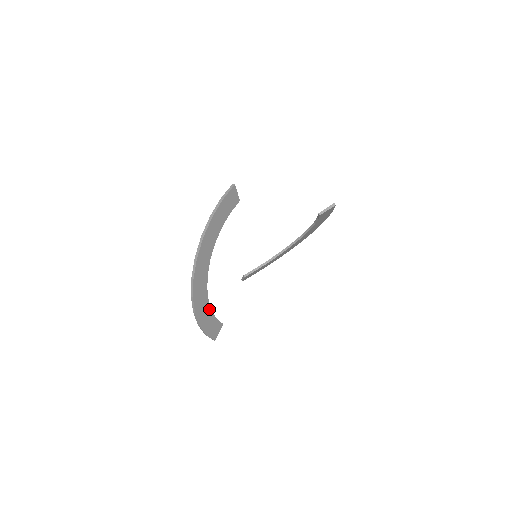
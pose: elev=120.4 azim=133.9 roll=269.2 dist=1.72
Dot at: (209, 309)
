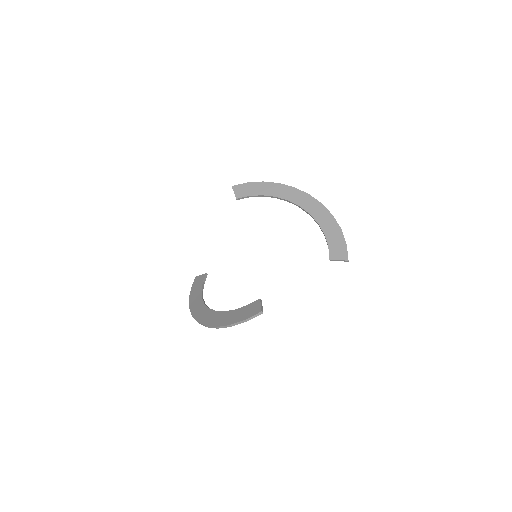
Dot at: occluded
